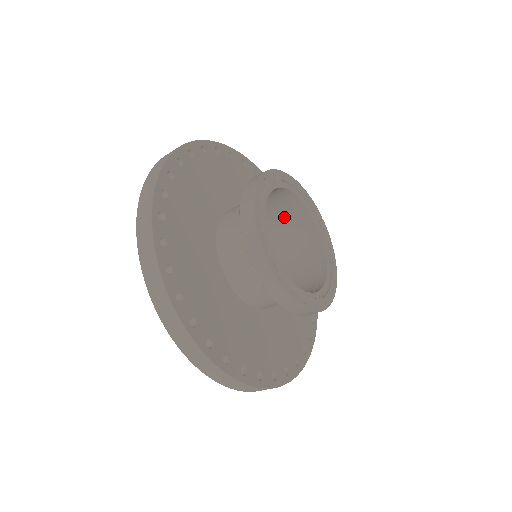
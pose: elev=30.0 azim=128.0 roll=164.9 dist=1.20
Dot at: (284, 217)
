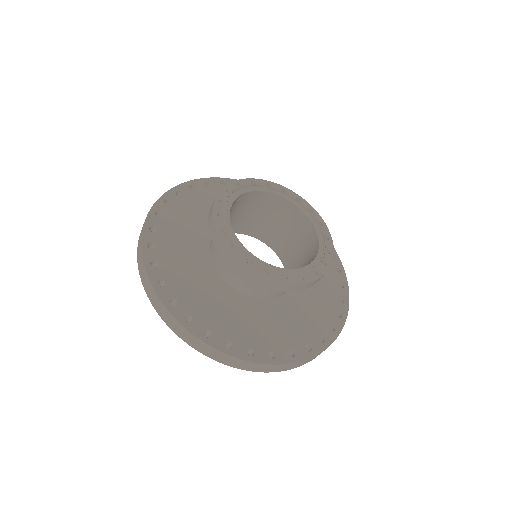
Dot at: (296, 233)
